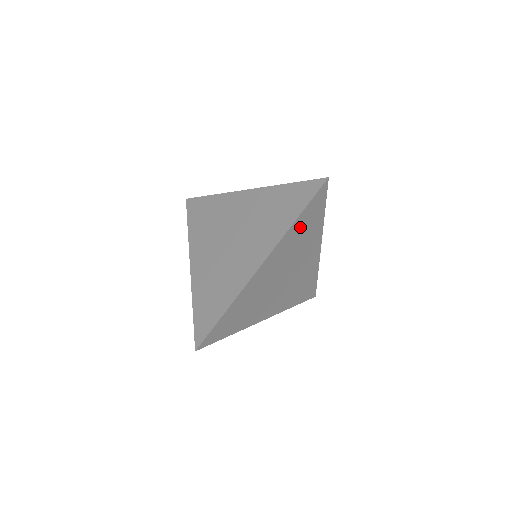
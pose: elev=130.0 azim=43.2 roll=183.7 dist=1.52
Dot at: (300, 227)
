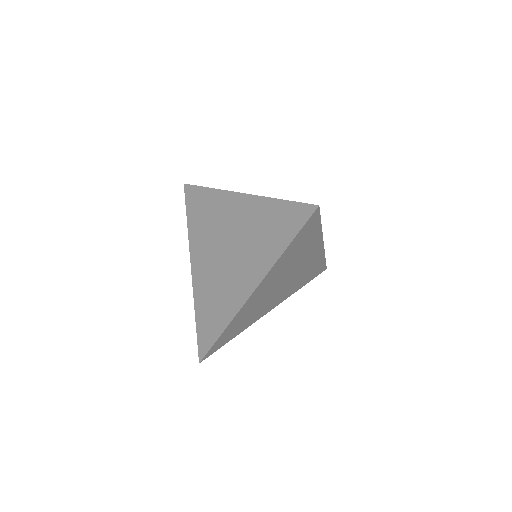
Dot at: (293, 249)
